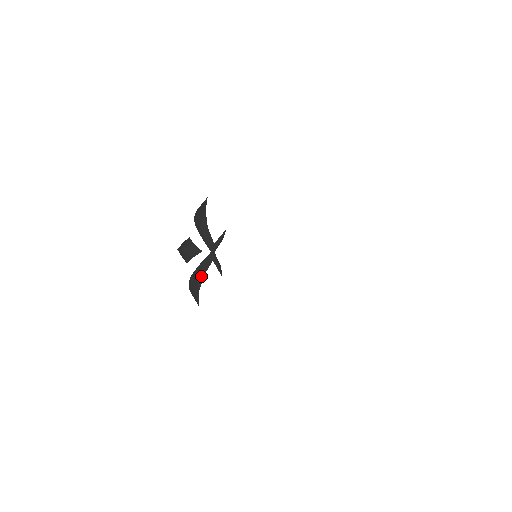
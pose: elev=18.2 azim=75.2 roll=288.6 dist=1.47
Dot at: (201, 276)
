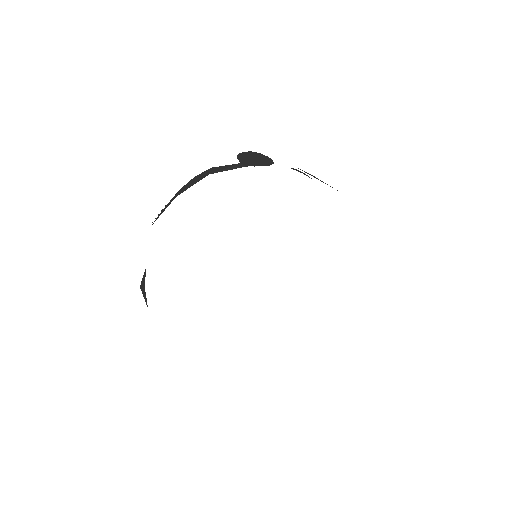
Dot at: occluded
